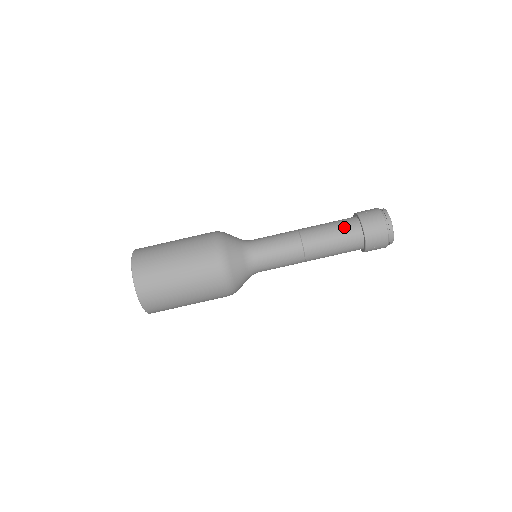
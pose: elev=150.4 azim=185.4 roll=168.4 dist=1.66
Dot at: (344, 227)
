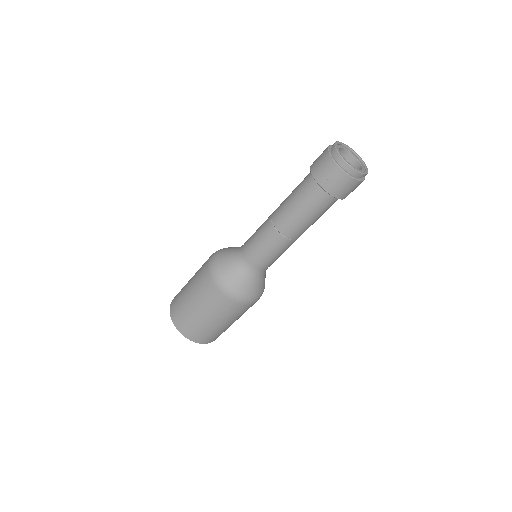
Dot at: occluded
